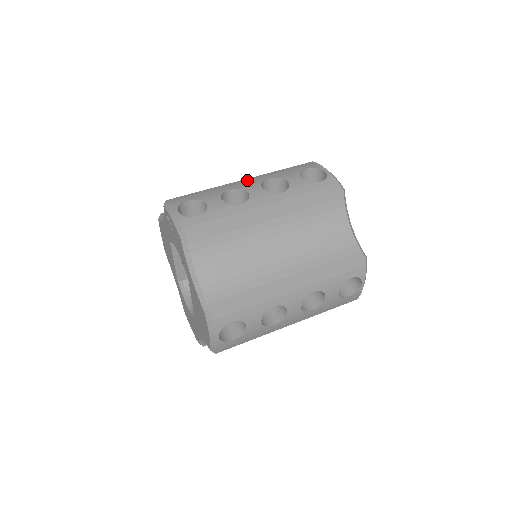
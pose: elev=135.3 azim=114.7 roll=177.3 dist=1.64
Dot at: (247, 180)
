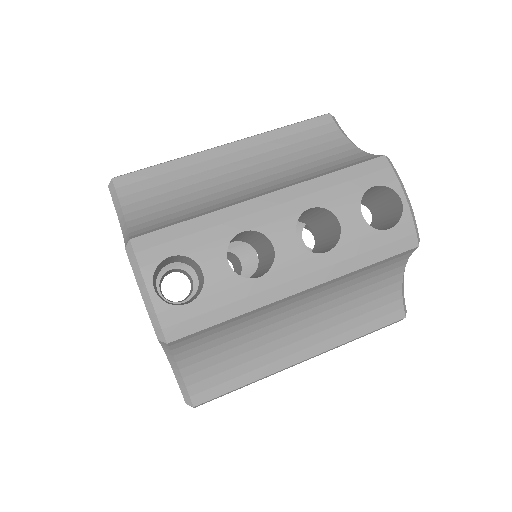
Dot at: (272, 201)
